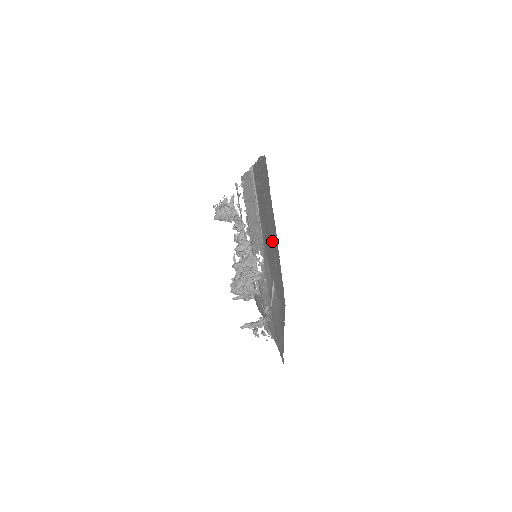
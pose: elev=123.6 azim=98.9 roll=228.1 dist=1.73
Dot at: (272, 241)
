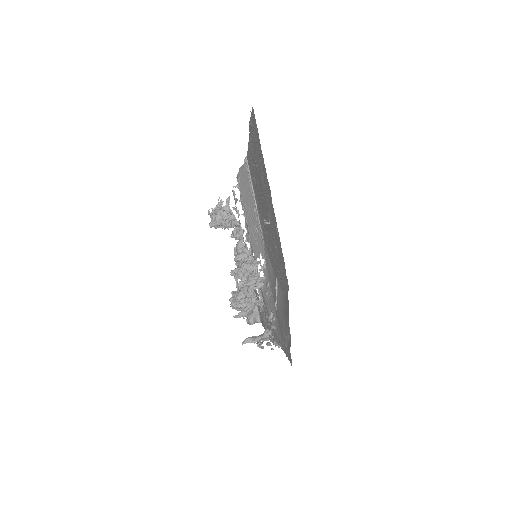
Dot at: (269, 217)
